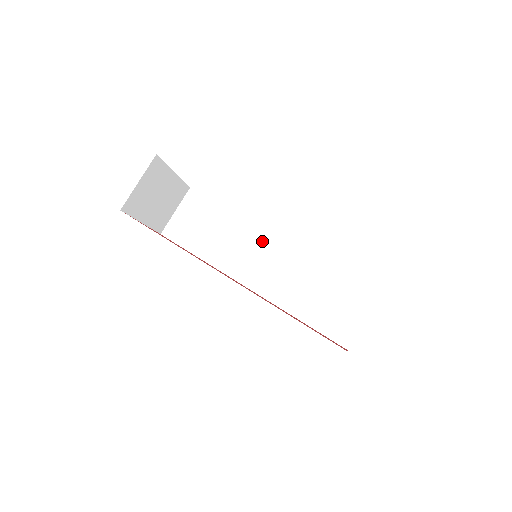
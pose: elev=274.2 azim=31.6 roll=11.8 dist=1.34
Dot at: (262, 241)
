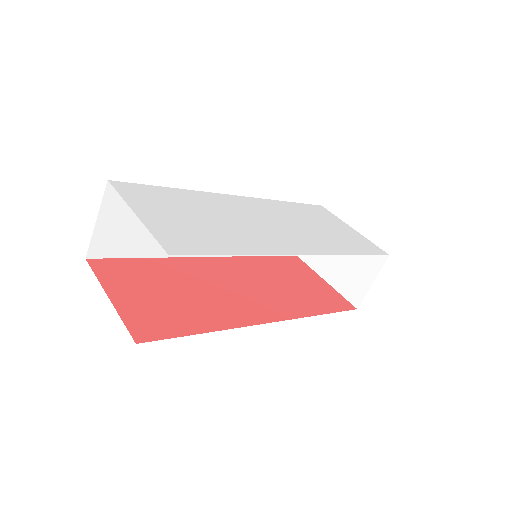
Dot at: occluded
